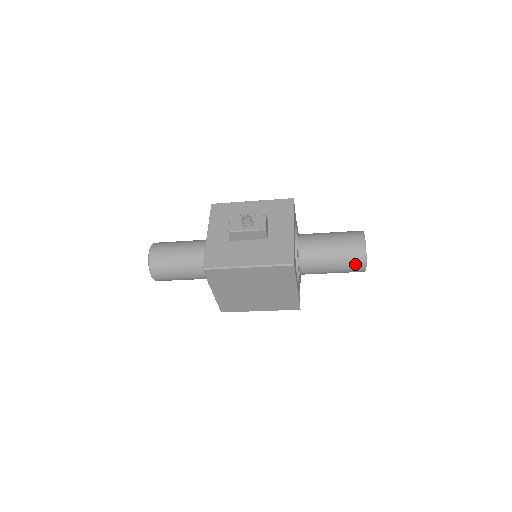
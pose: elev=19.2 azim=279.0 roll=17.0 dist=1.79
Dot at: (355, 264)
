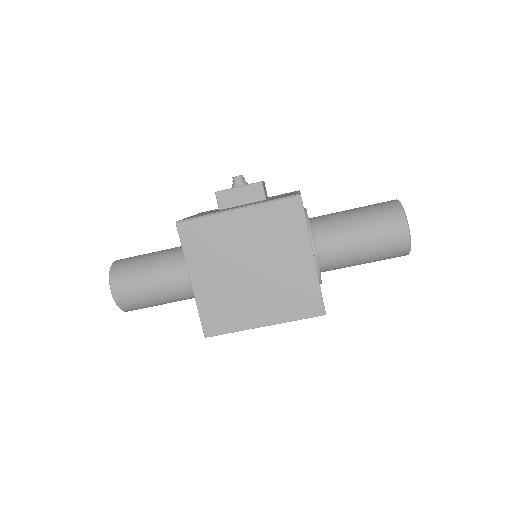
Dot at: (392, 225)
